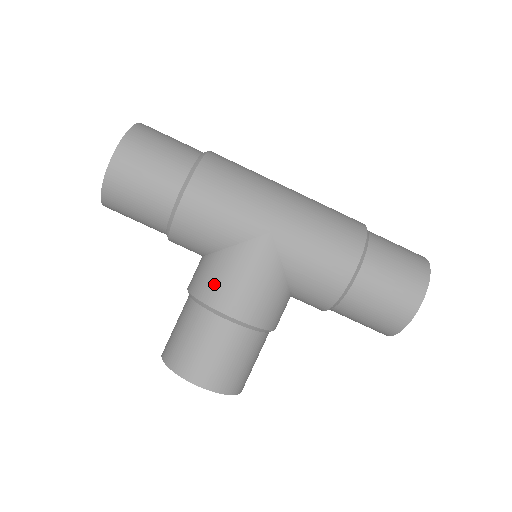
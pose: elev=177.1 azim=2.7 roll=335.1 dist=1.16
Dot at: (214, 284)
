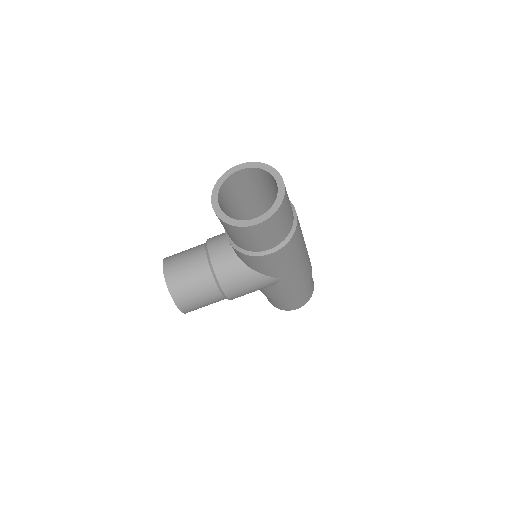
Dot at: (234, 282)
